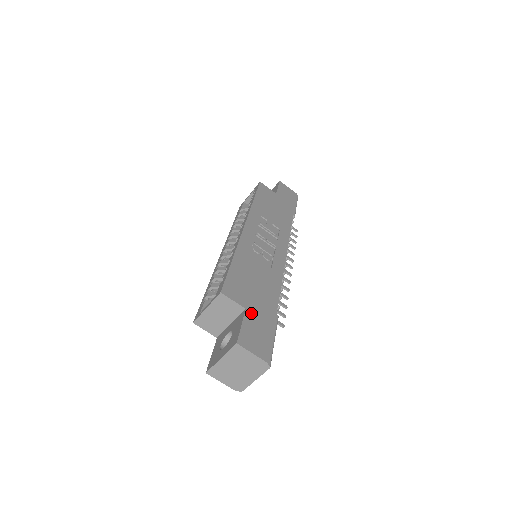
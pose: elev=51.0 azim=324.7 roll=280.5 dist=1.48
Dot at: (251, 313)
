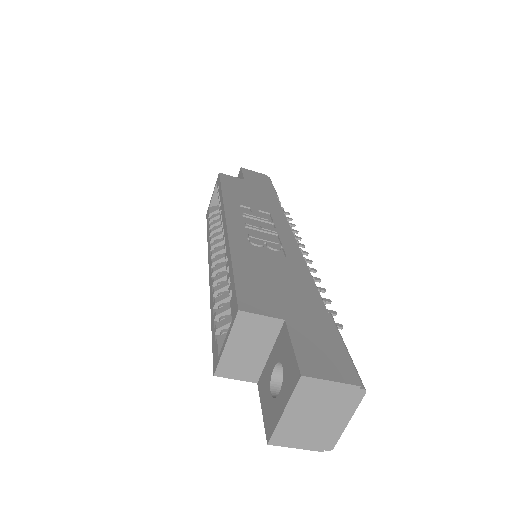
Dot at: (295, 323)
